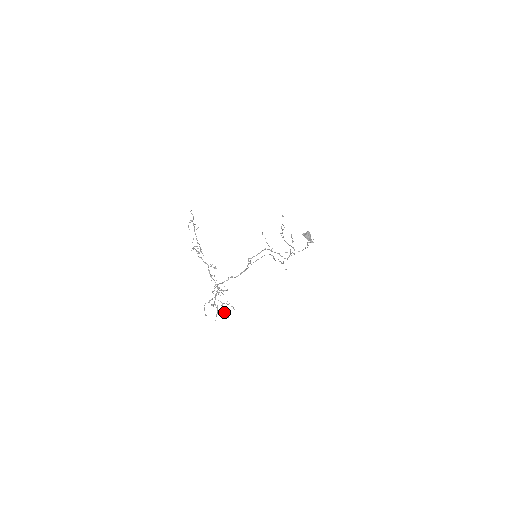
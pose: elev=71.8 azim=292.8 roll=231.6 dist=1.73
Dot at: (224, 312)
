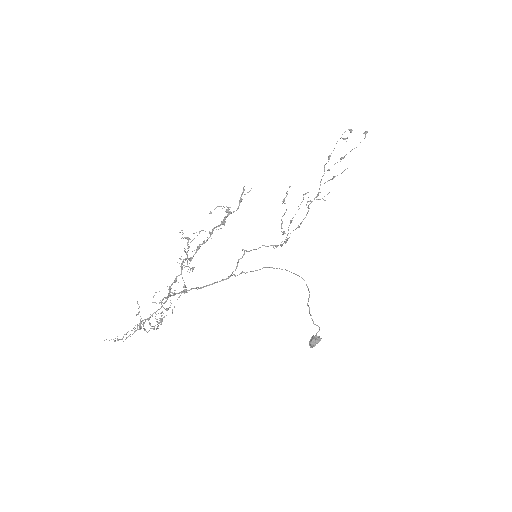
Dot at: (144, 323)
